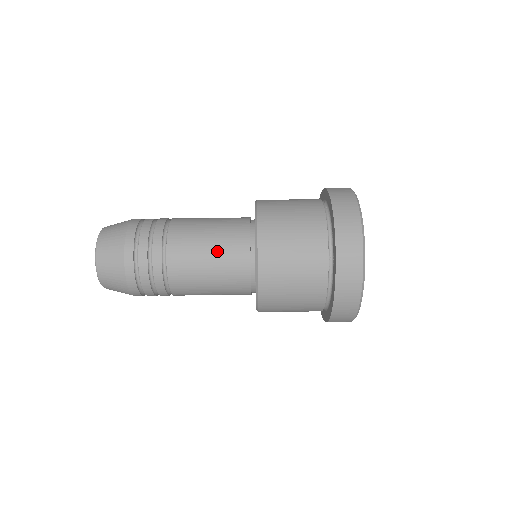
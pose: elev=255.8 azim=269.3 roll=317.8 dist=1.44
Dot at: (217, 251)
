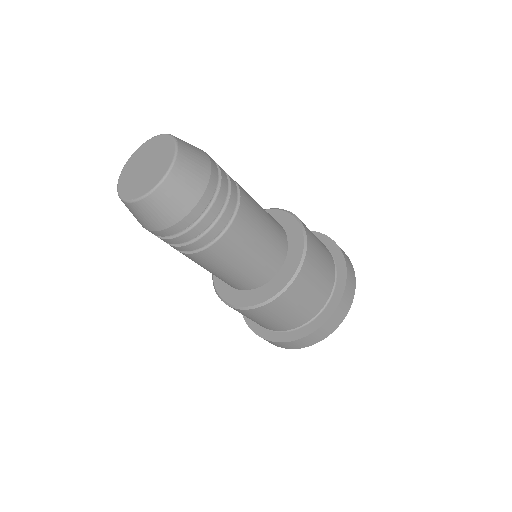
Dot at: (220, 277)
